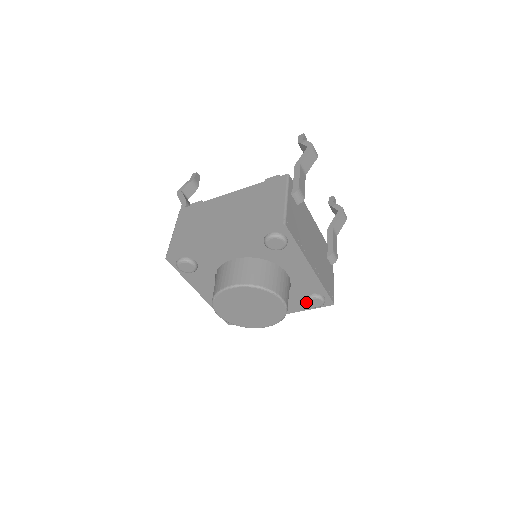
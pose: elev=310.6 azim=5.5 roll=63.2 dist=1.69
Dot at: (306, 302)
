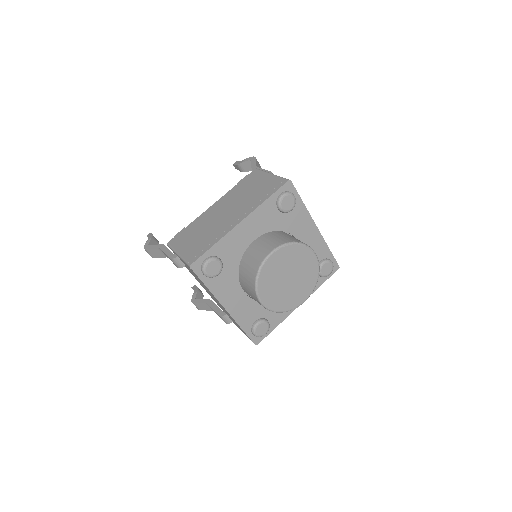
Dot at: (320, 271)
